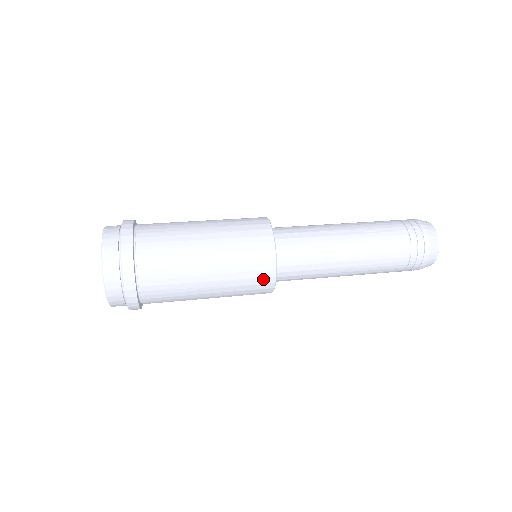
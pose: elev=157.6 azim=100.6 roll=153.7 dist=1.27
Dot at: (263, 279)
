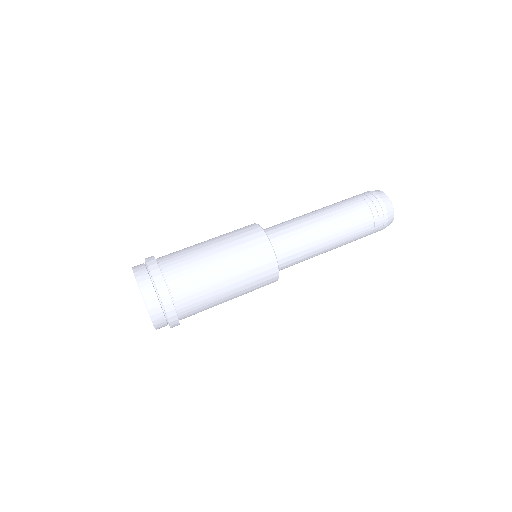
Dot at: (269, 283)
